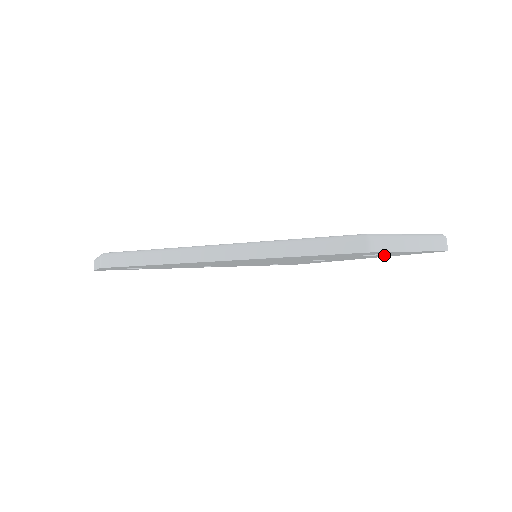
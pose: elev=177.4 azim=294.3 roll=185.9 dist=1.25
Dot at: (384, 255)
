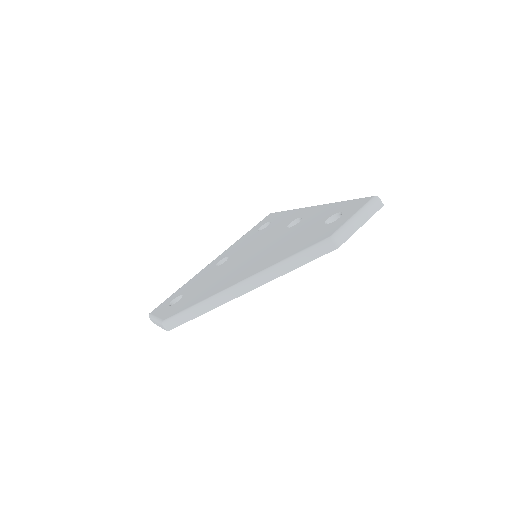
Dot at: occluded
